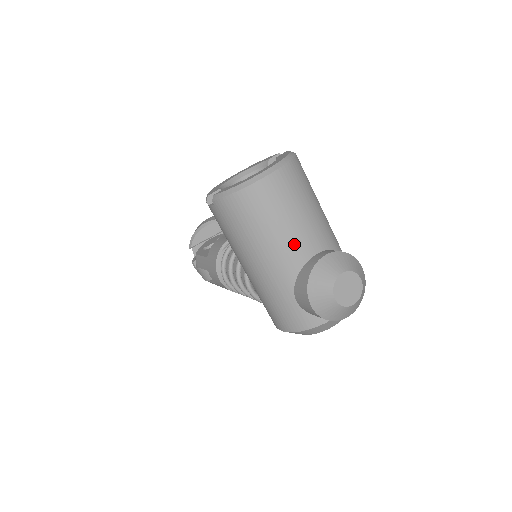
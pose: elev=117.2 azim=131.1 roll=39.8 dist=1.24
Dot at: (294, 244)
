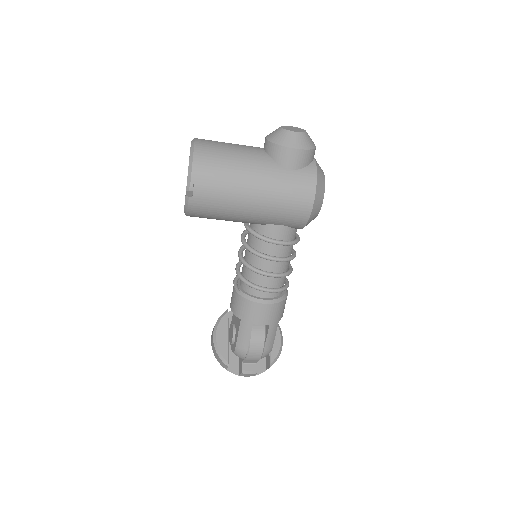
Dot at: (249, 151)
